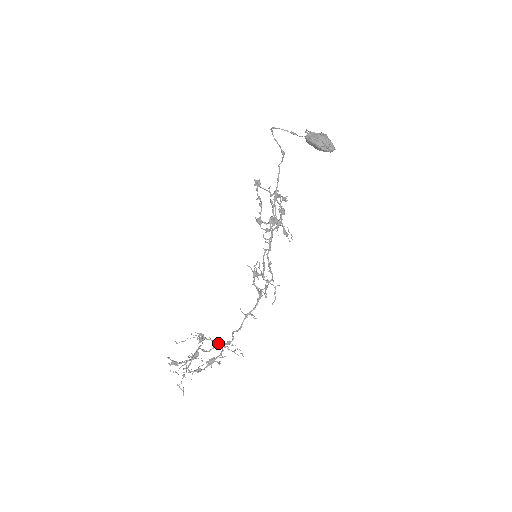
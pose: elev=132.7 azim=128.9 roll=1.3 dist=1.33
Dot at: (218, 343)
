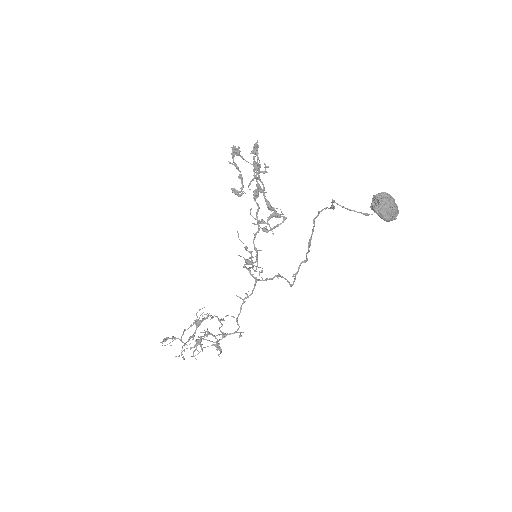
Dot at: occluded
